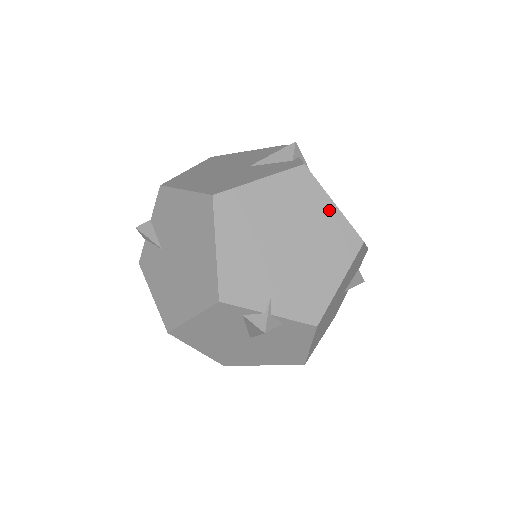
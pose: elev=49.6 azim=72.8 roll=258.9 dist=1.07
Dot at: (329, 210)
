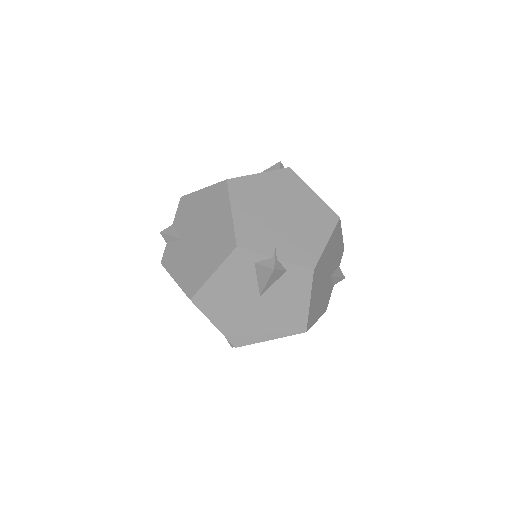
Dot at: (311, 196)
